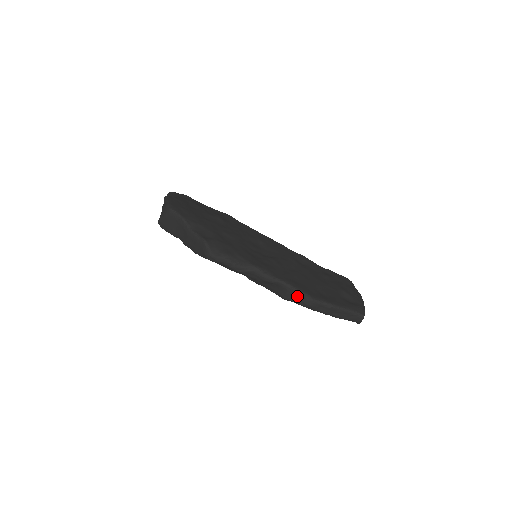
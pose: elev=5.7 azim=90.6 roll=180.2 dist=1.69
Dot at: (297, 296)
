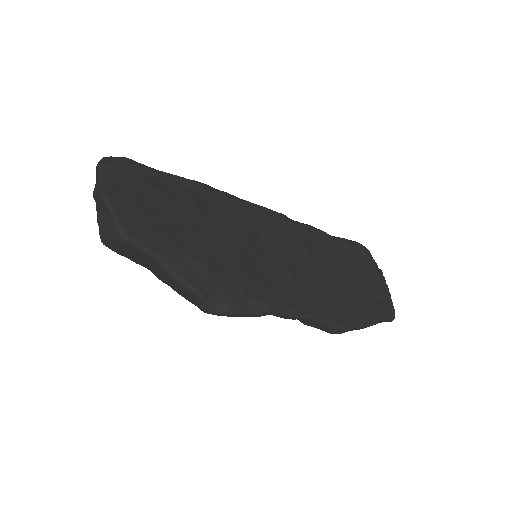
Dot at: (325, 328)
